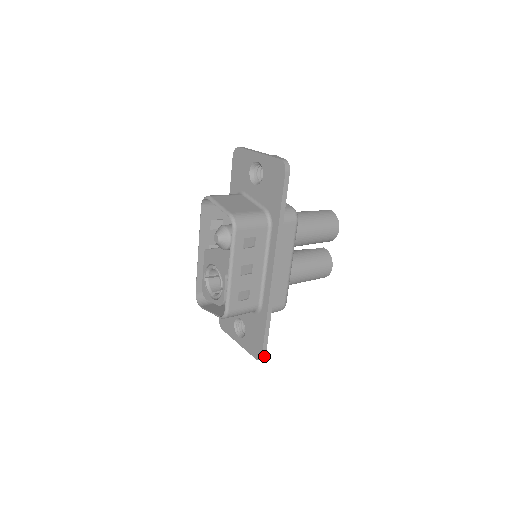
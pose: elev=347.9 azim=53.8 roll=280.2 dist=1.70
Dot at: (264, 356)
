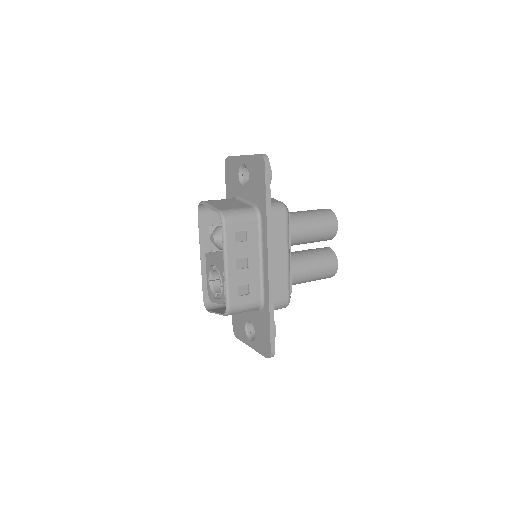
Dot at: (273, 353)
